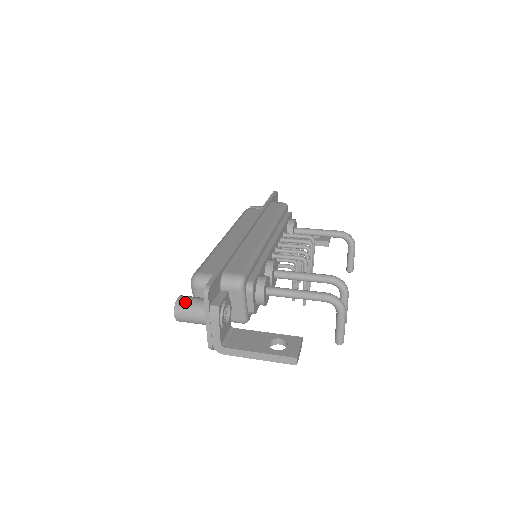
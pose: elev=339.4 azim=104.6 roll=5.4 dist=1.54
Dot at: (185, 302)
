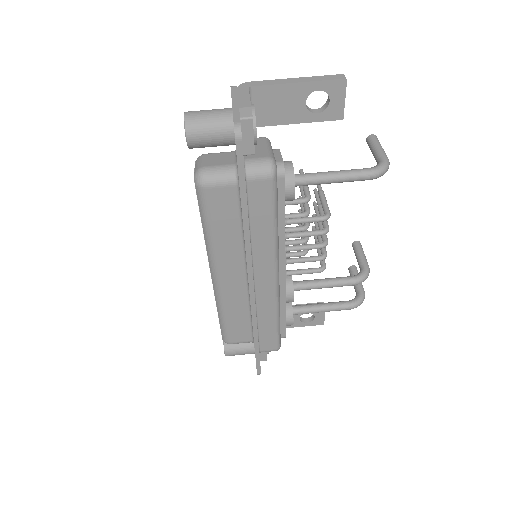
Dot at: occluded
